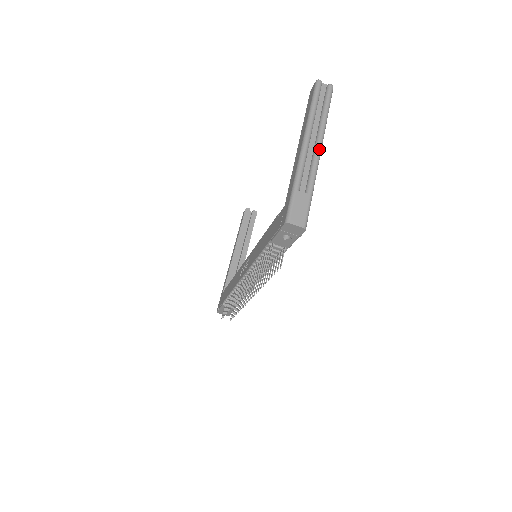
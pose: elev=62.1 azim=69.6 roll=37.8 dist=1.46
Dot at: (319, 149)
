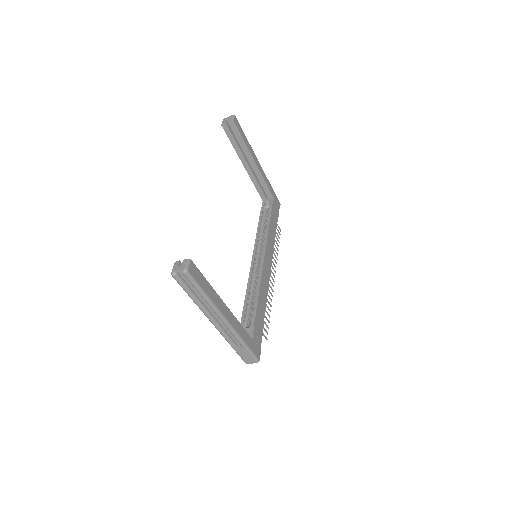
Dot at: (224, 322)
